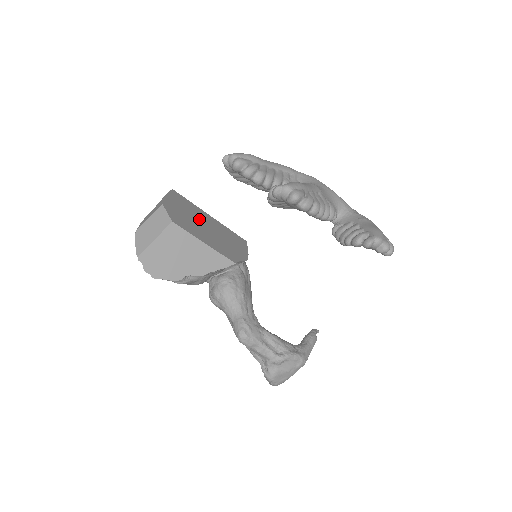
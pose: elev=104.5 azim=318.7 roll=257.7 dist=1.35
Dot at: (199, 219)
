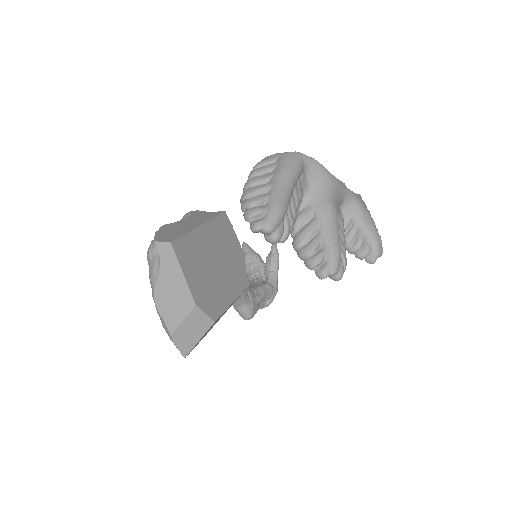
Dot at: (207, 261)
